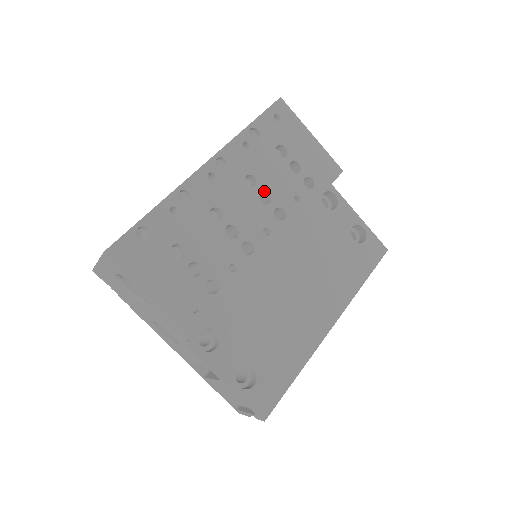
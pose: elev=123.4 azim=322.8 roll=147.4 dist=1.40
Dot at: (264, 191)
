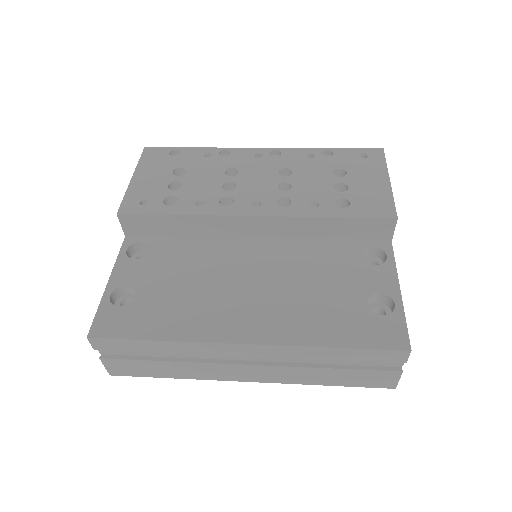
Dot at: (290, 184)
